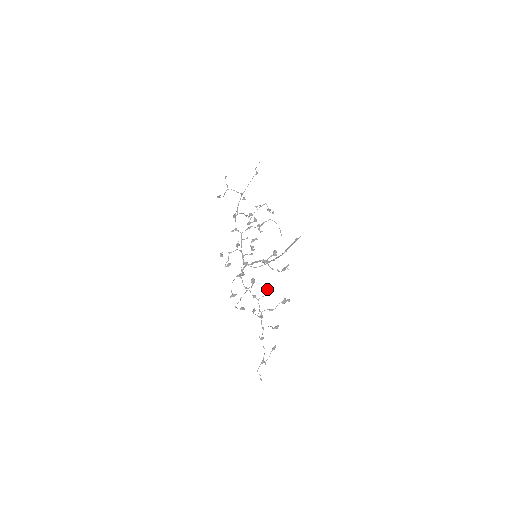
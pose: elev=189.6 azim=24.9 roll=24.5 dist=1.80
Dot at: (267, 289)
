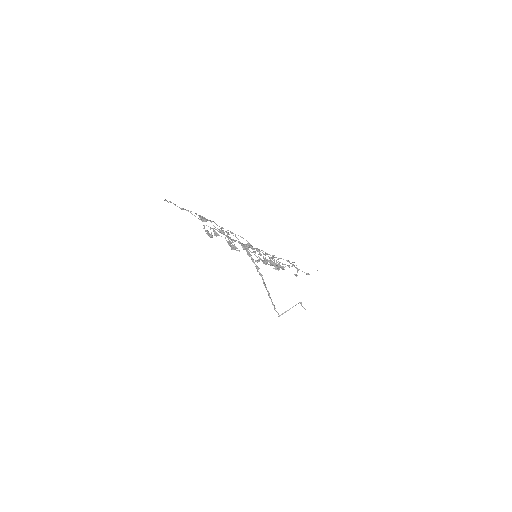
Dot at: (242, 246)
